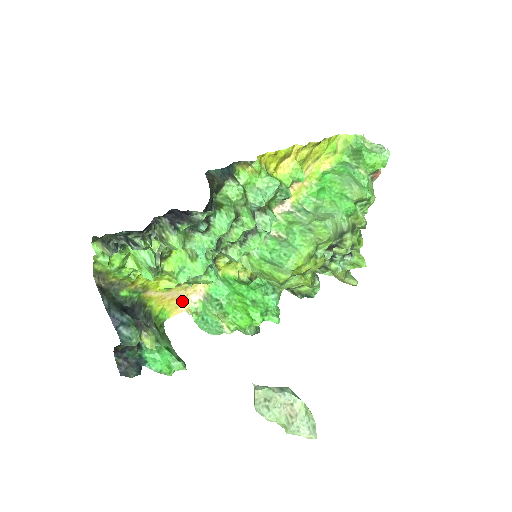
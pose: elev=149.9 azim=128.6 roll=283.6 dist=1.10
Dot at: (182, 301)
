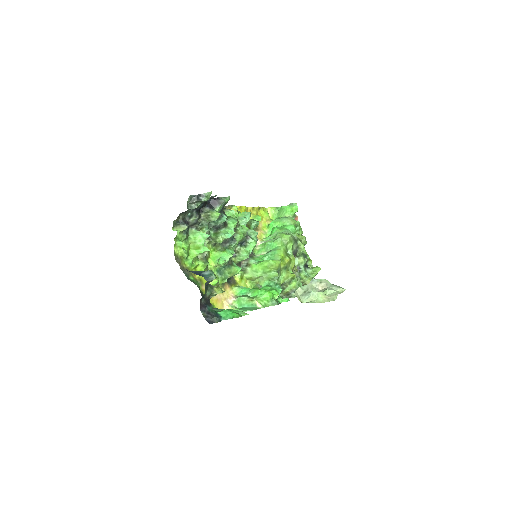
Dot at: (223, 304)
